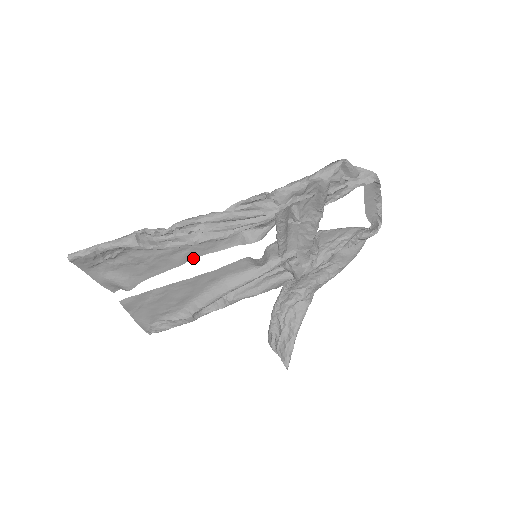
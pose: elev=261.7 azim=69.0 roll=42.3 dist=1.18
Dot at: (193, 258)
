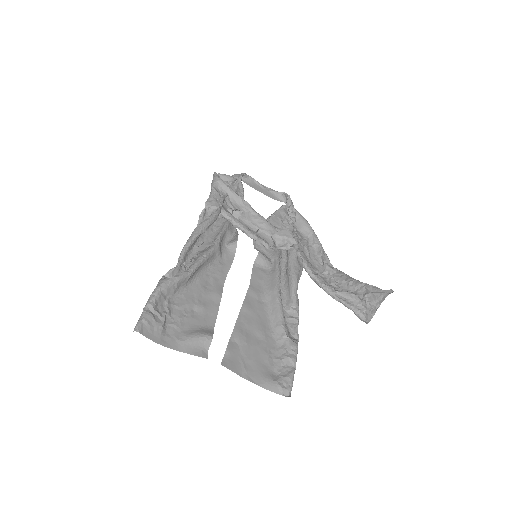
Dot at: (223, 285)
